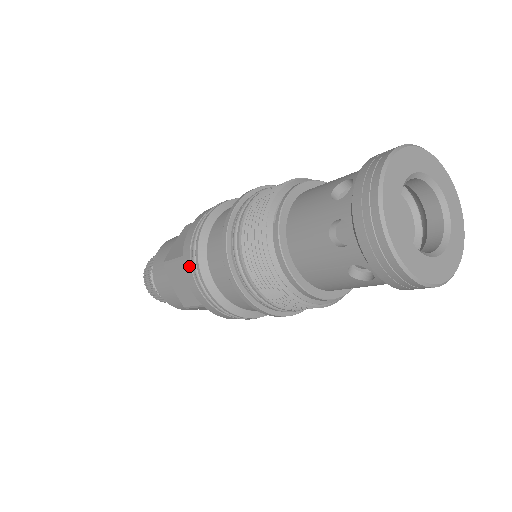
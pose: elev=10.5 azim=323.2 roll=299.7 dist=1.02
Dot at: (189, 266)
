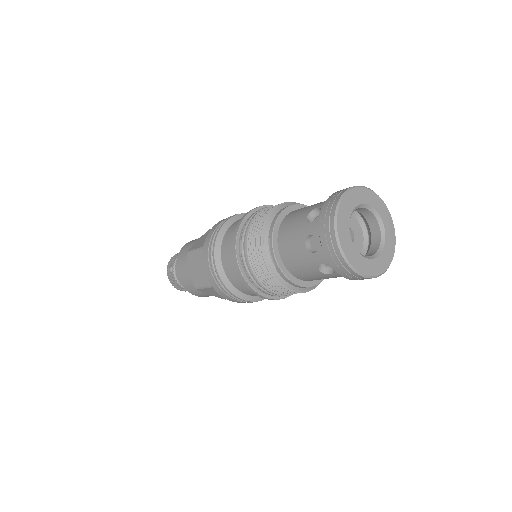
Dot at: (224, 294)
